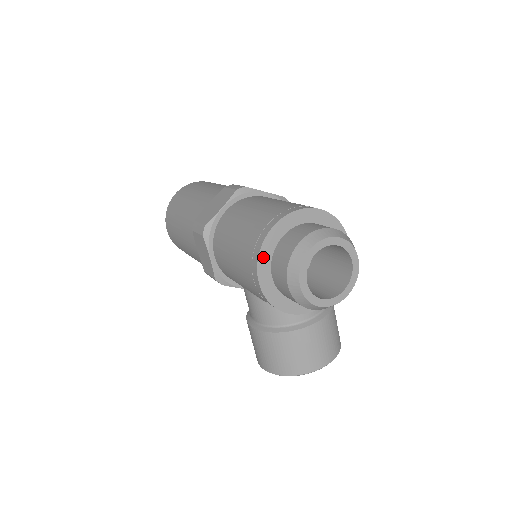
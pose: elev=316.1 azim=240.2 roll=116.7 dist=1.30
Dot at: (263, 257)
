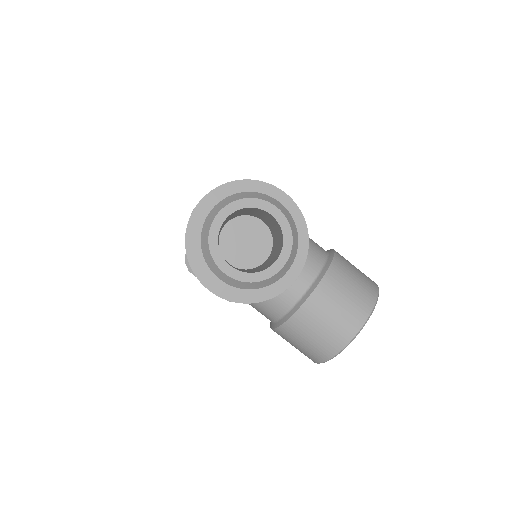
Dot at: (196, 265)
